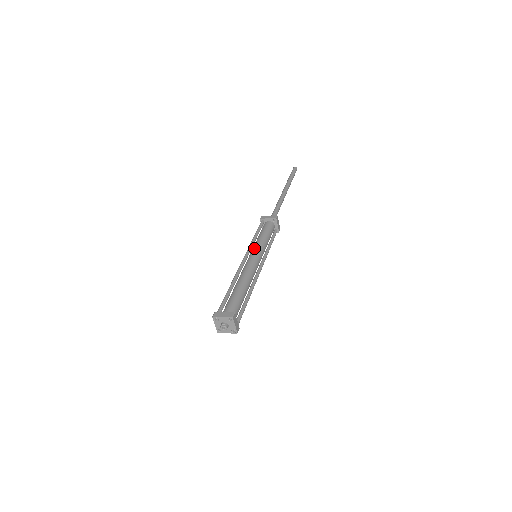
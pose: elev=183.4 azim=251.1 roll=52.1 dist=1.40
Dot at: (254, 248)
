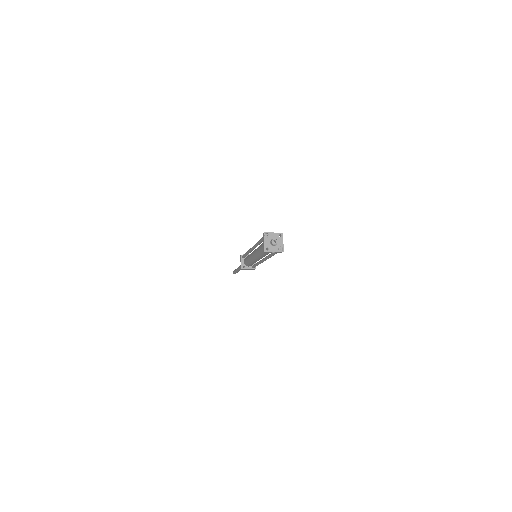
Dot at: occluded
